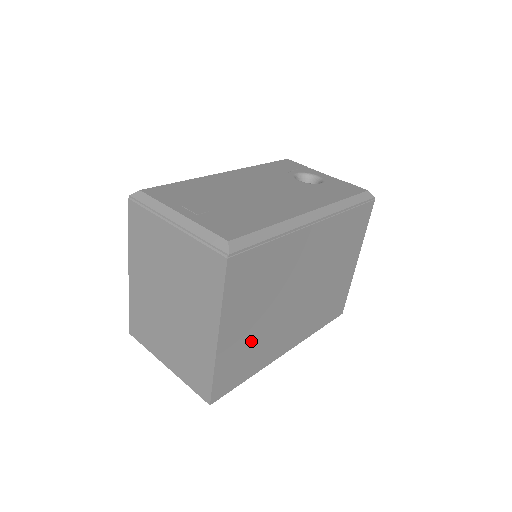
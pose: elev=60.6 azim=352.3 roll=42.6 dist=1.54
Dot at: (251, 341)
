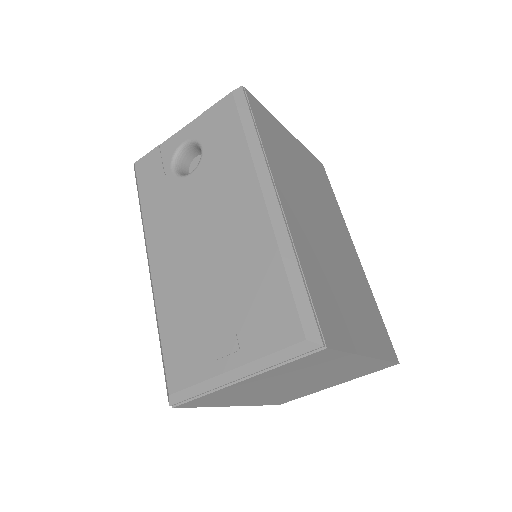
Dot at: (361, 307)
